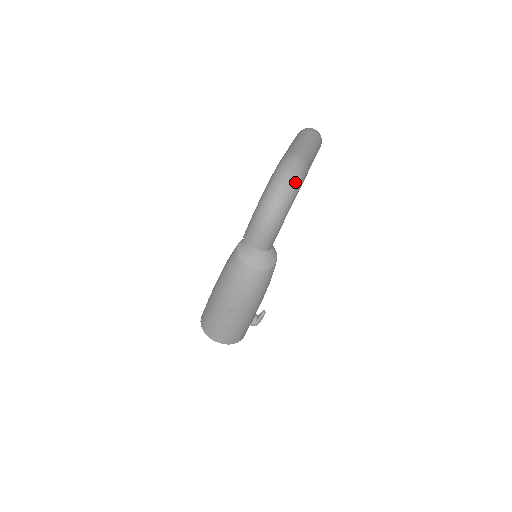
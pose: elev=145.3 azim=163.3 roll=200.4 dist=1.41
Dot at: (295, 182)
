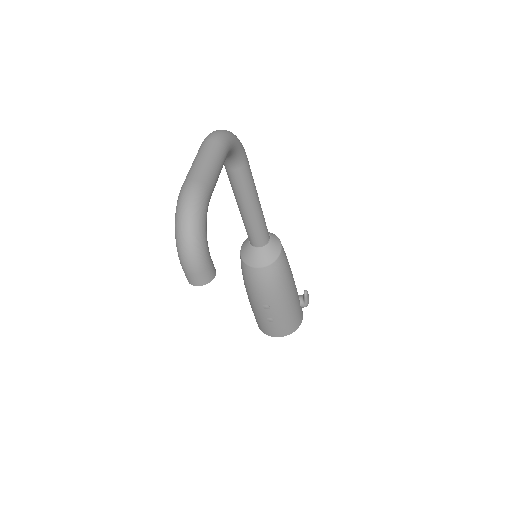
Dot at: (194, 213)
